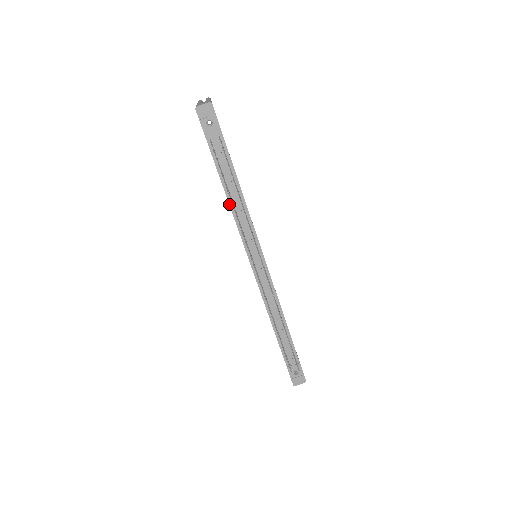
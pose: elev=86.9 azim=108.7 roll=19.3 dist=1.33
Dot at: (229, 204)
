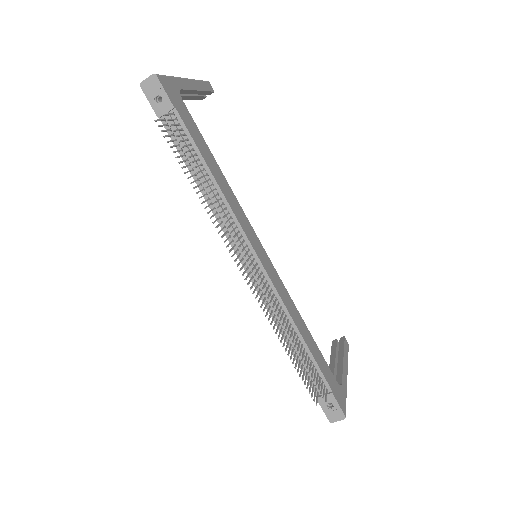
Dot at: (202, 194)
